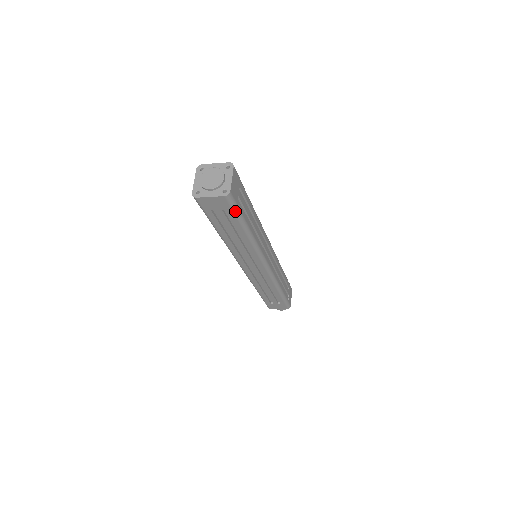
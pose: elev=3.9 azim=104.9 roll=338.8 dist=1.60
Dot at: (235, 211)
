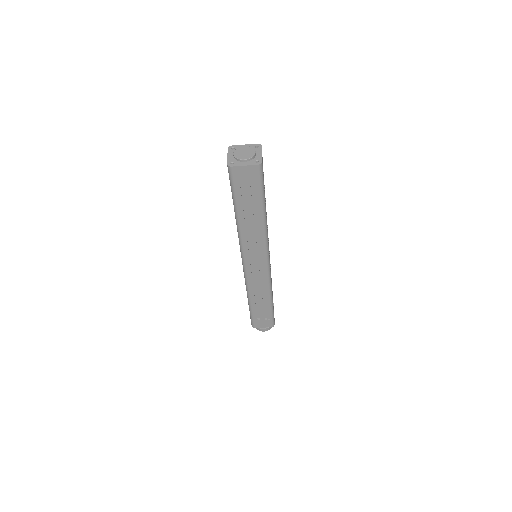
Dot at: (261, 185)
